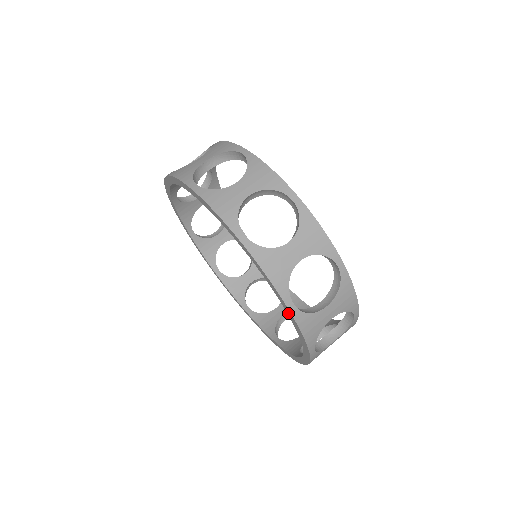
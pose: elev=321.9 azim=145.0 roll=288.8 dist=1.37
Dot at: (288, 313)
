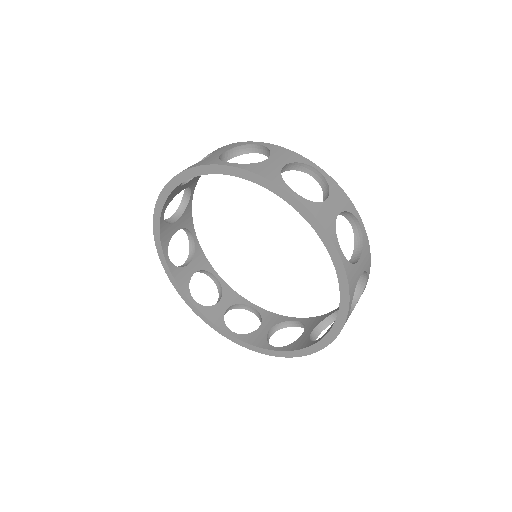
Dot at: (339, 317)
